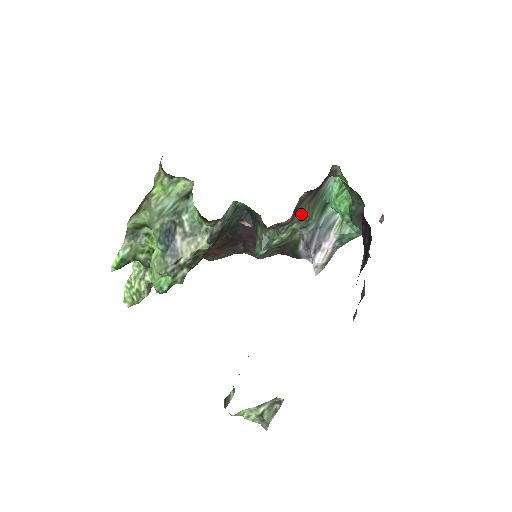
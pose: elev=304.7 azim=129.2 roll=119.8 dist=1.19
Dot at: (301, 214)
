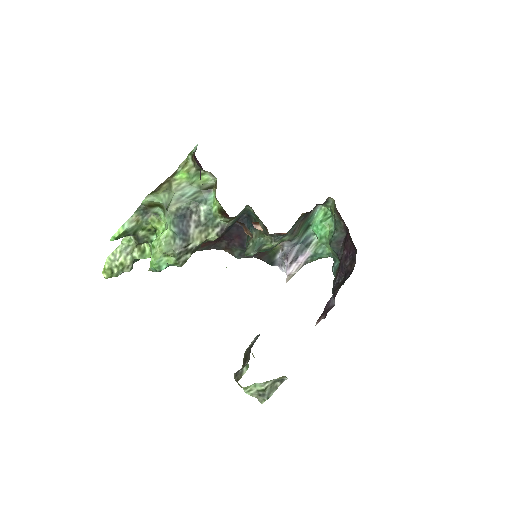
Dot at: (294, 229)
